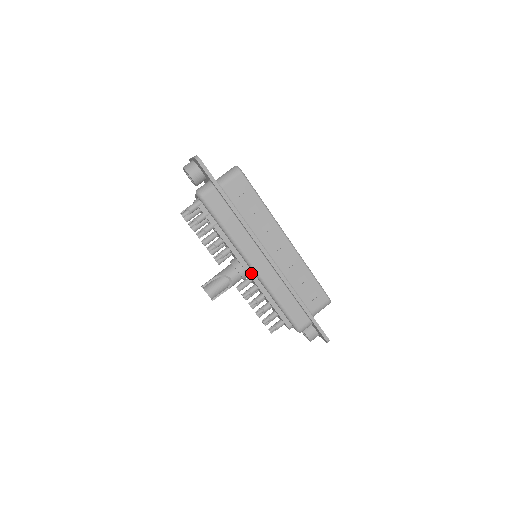
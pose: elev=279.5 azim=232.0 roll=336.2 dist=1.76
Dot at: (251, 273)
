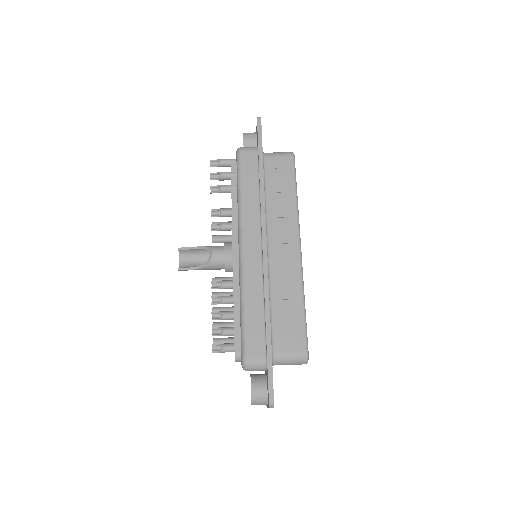
Dot at: (236, 259)
